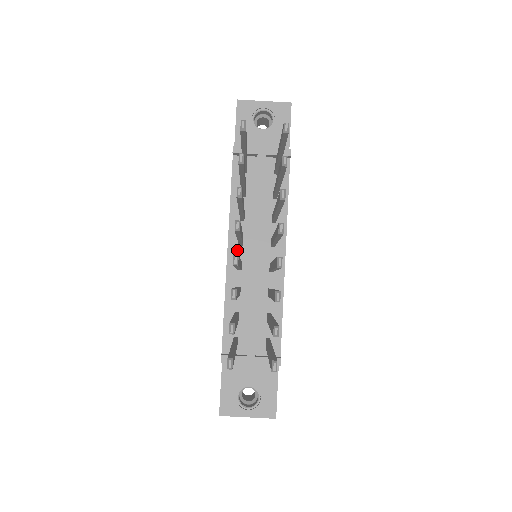
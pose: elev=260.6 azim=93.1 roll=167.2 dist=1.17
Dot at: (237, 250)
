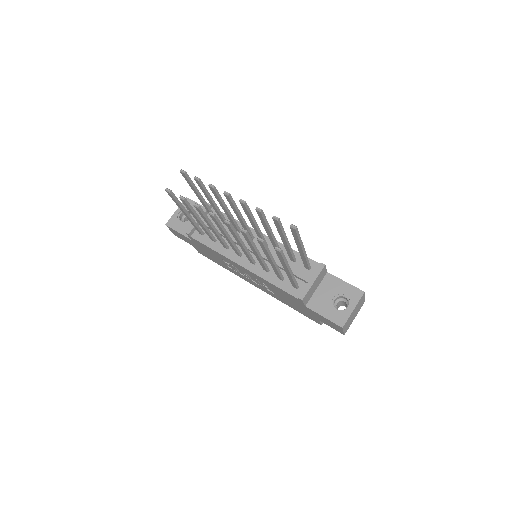
Dot at: (243, 260)
